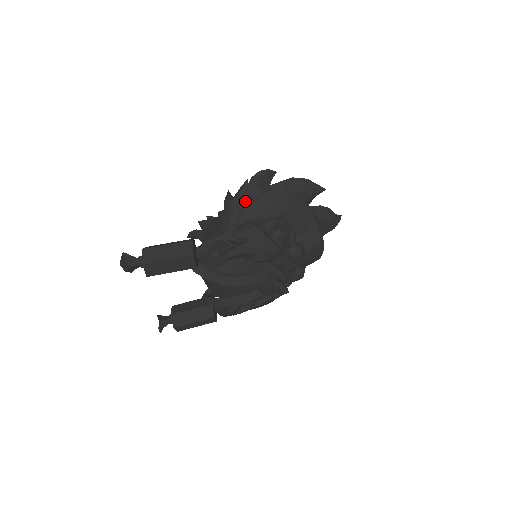
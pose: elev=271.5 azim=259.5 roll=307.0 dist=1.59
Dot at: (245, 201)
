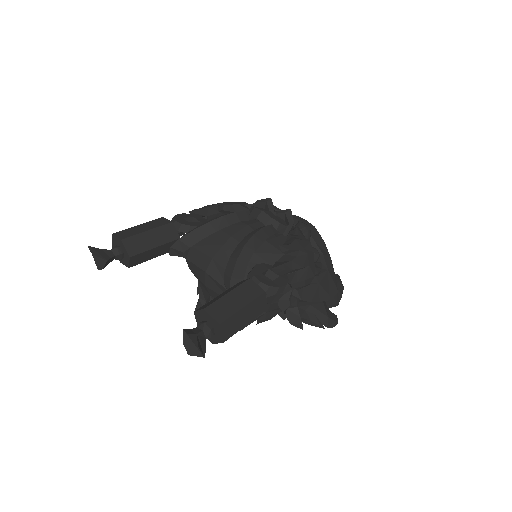
Dot at: occluded
